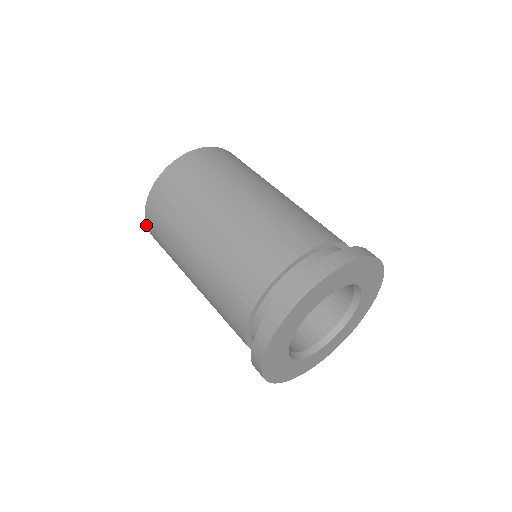
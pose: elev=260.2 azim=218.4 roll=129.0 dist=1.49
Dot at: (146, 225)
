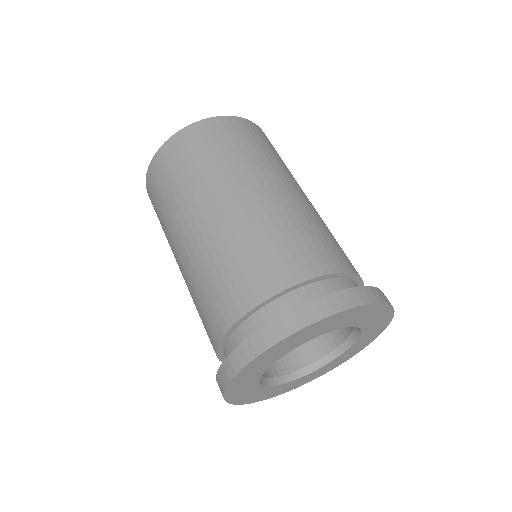
Dot at: occluded
